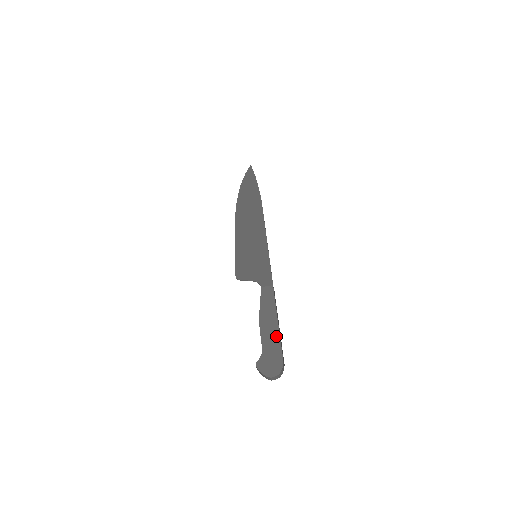
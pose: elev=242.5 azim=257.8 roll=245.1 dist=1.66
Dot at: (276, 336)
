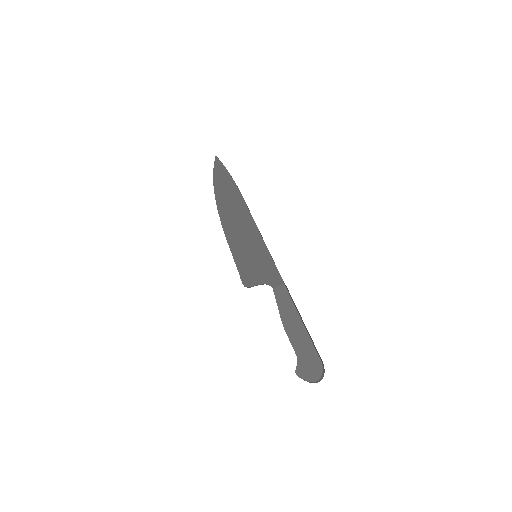
Dot at: (305, 337)
